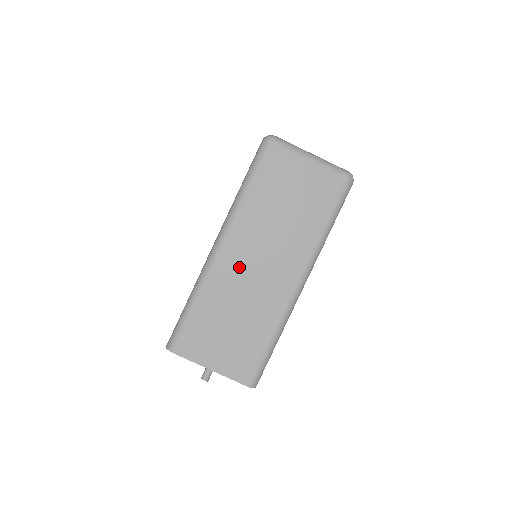
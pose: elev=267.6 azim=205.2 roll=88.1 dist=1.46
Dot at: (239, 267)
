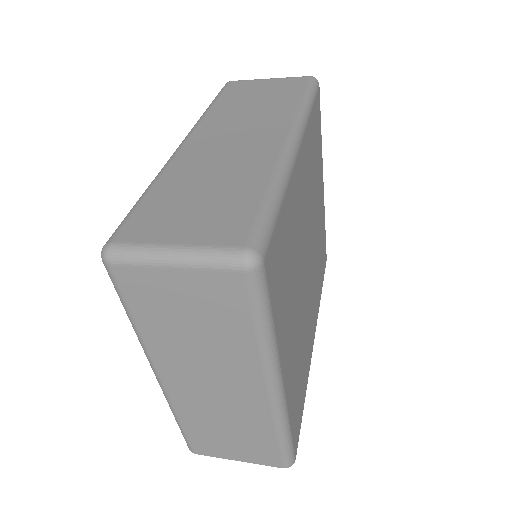
Dot at: (193, 390)
